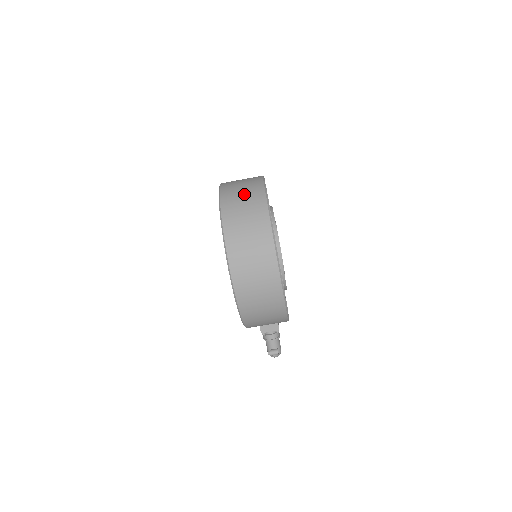
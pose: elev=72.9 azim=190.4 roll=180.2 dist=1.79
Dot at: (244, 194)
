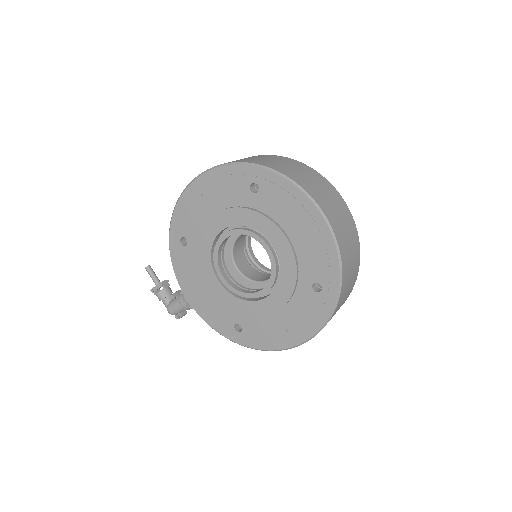
Dot at: (353, 254)
